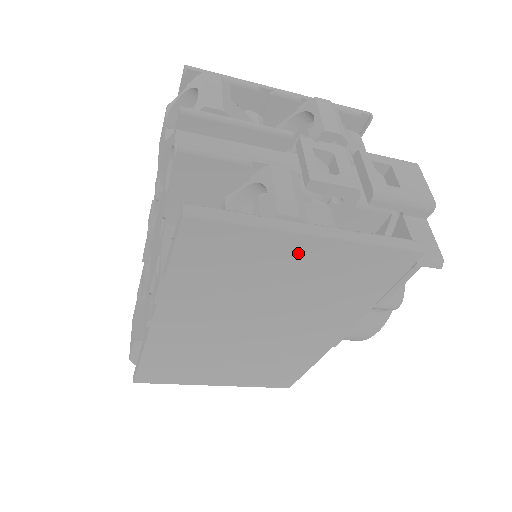
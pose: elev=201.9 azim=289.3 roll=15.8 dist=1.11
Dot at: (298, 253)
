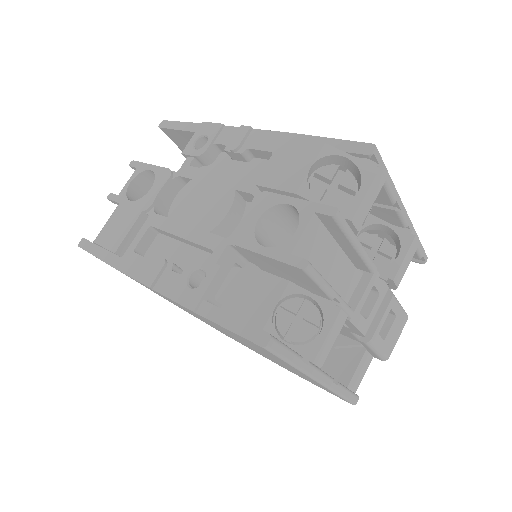
Dot at: (295, 370)
